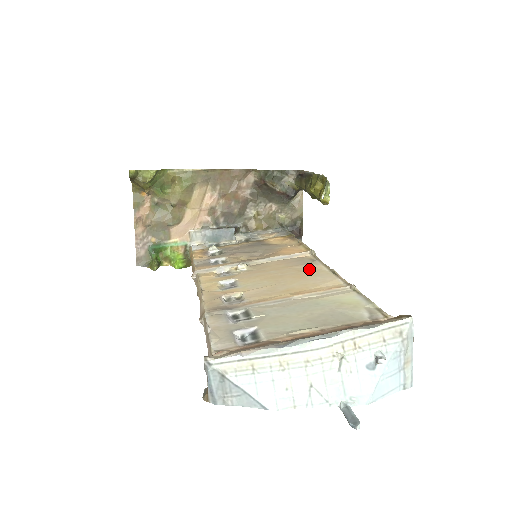
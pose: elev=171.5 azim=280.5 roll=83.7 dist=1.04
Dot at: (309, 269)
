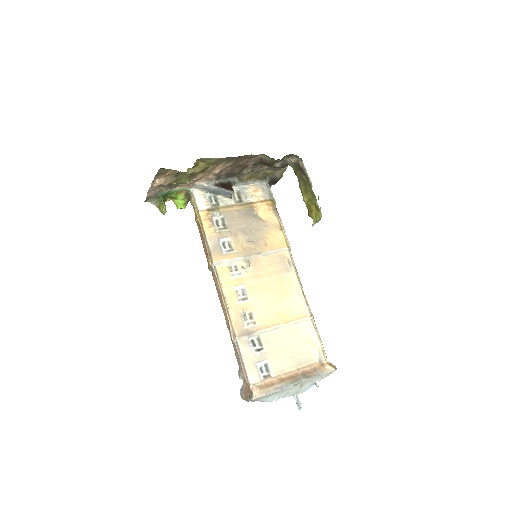
Dot at: (289, 281)
